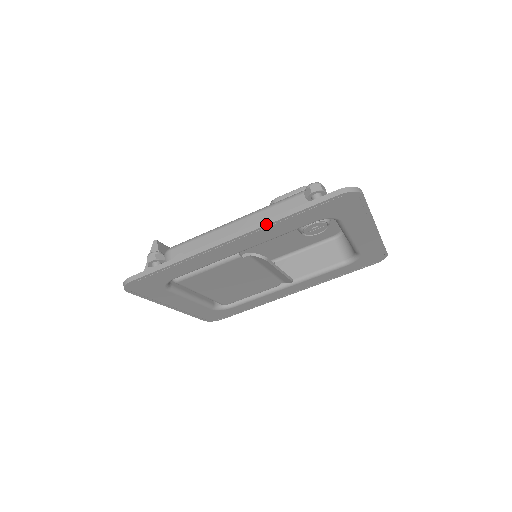
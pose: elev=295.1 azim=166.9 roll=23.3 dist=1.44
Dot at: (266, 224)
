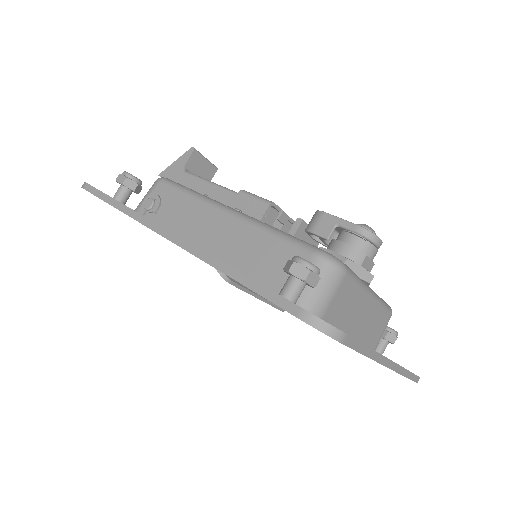
Dot at: (205, 260)
